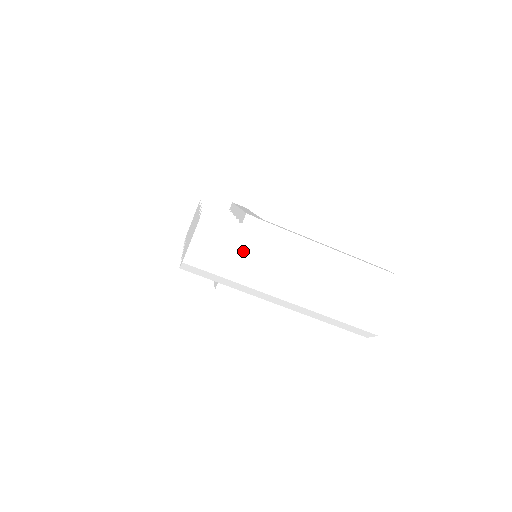
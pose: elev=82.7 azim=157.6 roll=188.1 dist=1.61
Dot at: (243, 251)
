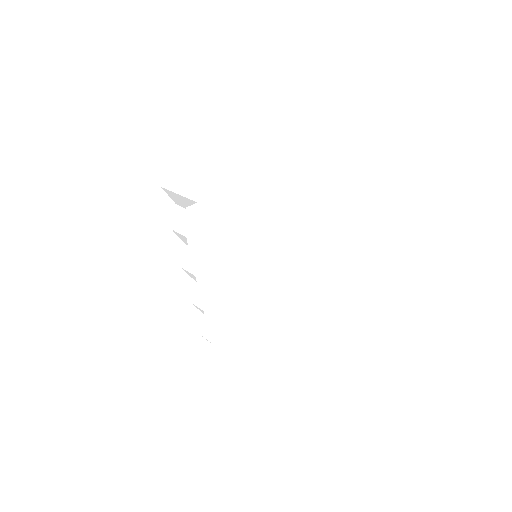
Dot at: (230, 159)
